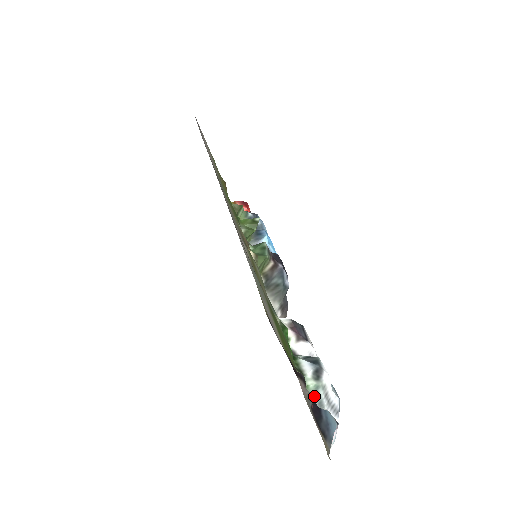
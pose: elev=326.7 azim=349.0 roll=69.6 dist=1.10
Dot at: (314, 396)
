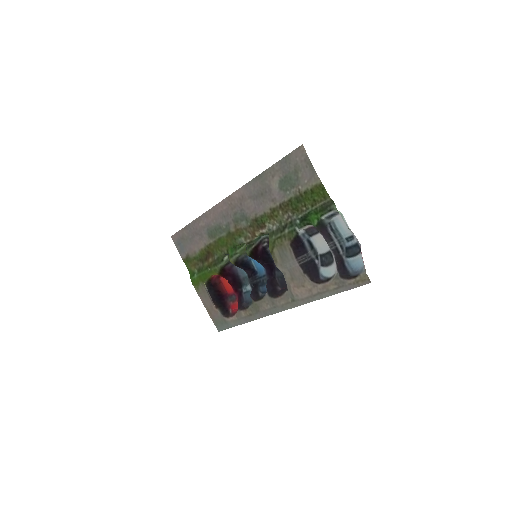
Dot at: (342, 218)
